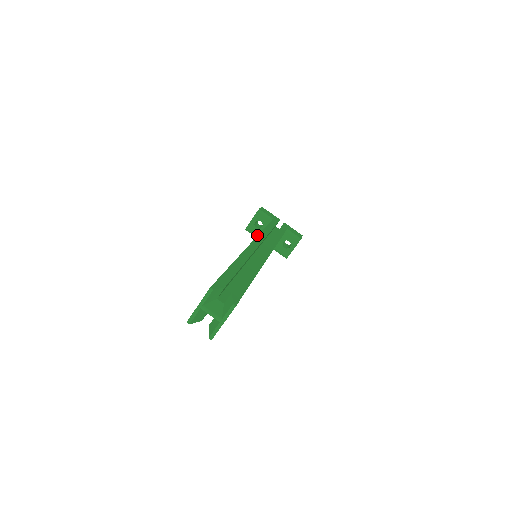
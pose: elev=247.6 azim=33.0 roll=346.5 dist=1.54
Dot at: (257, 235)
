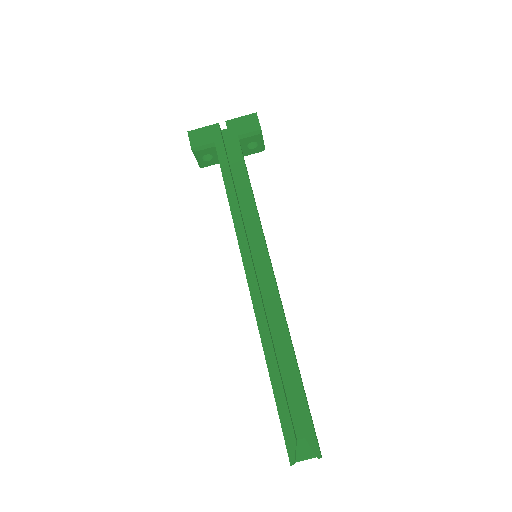
Dot at: (216, 163)
